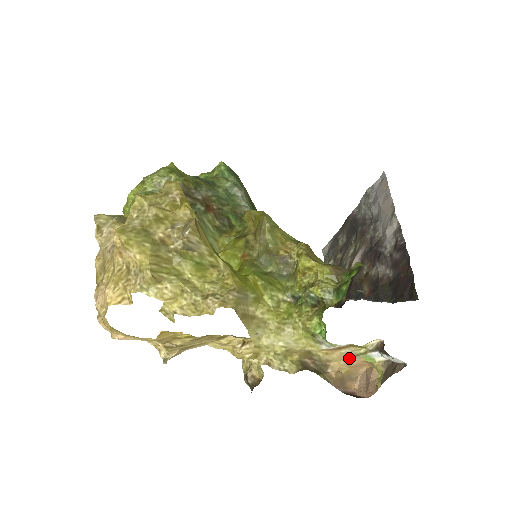
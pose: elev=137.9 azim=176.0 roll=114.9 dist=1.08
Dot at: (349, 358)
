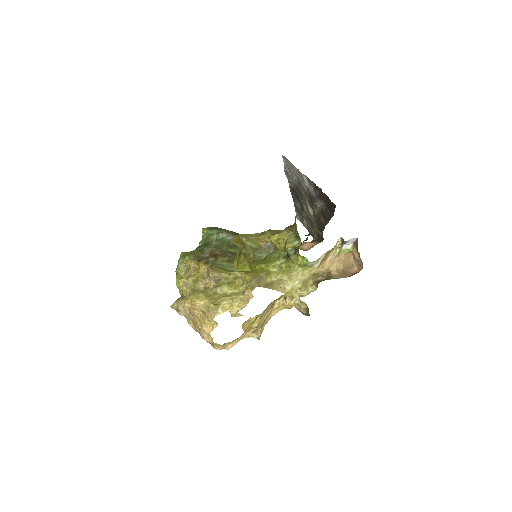
Dot at: (337, 259)
